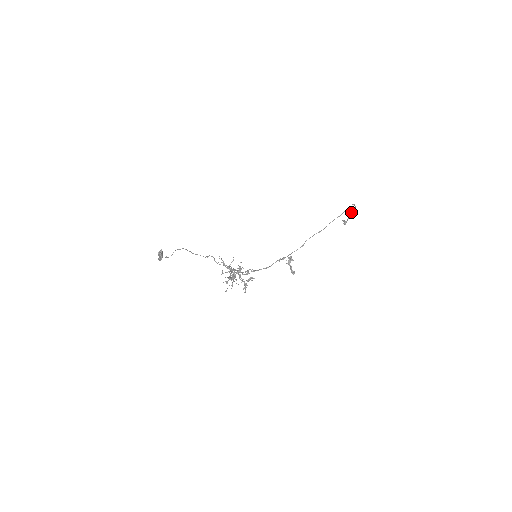
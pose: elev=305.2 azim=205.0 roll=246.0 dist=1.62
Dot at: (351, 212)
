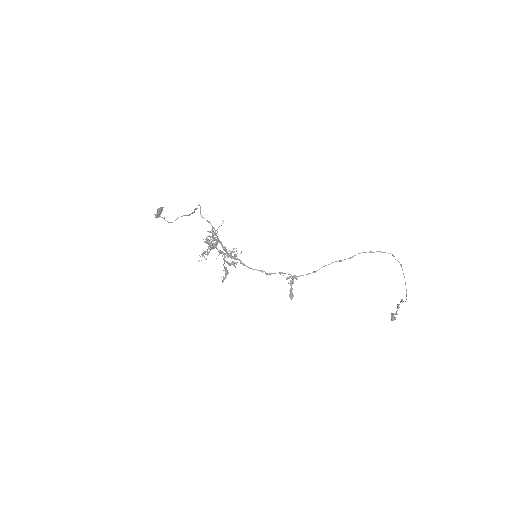
Dot at: occluded
